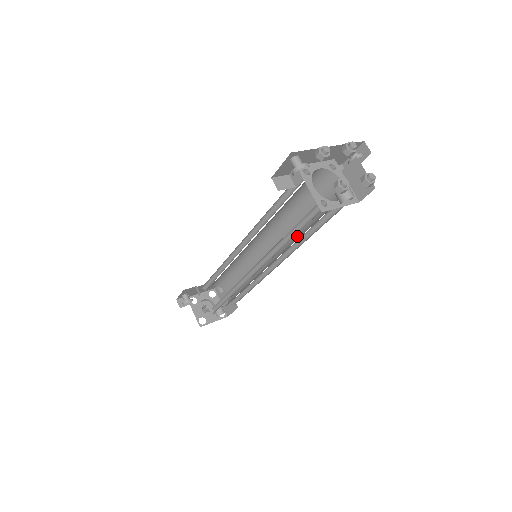
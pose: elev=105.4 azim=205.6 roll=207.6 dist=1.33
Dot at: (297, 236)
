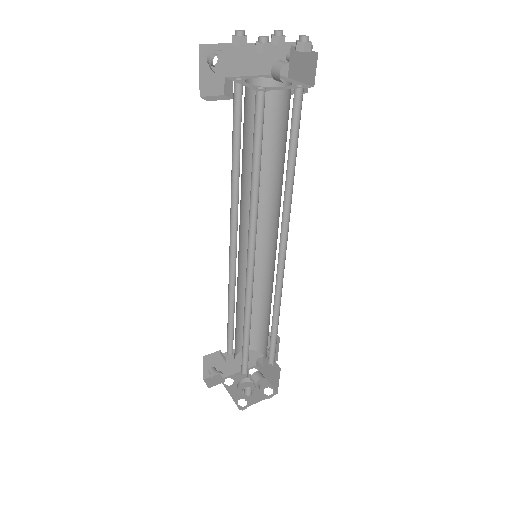
Dot at: (281, 192)
